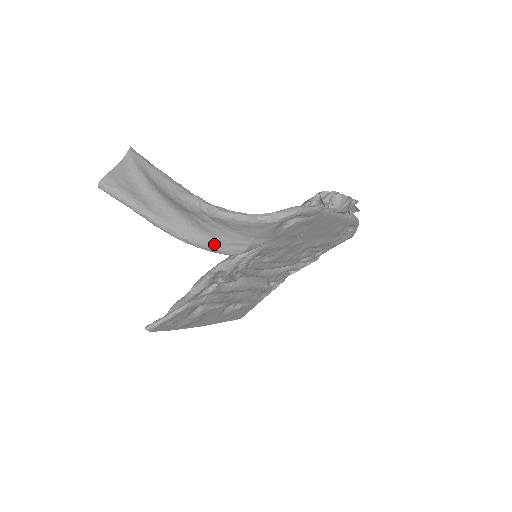
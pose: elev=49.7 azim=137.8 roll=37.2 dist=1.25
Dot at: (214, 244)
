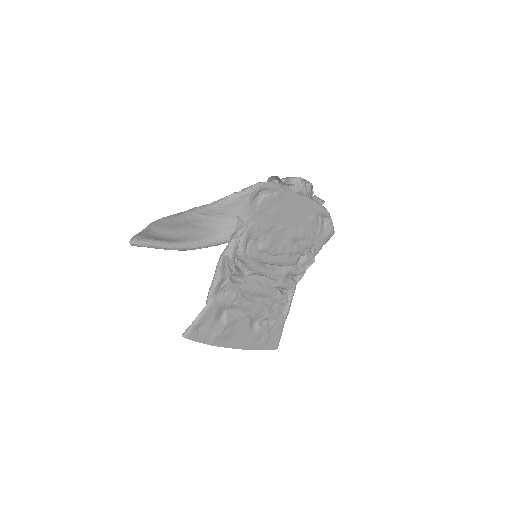
Dot at: (213, 236)
